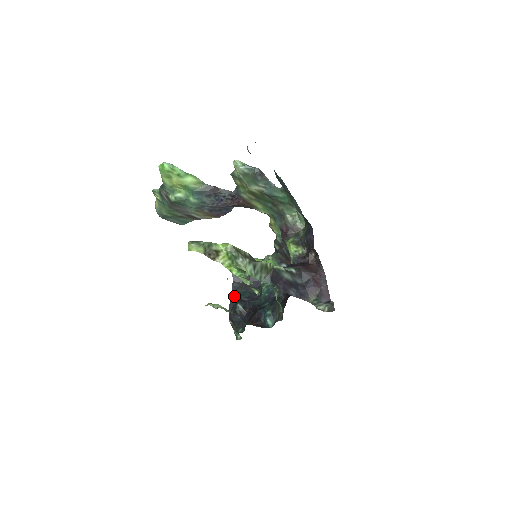
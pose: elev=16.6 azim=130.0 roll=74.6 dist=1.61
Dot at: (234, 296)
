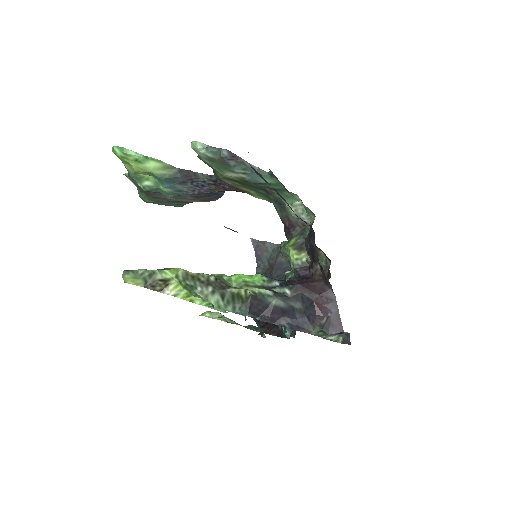
Dot at: occluded
